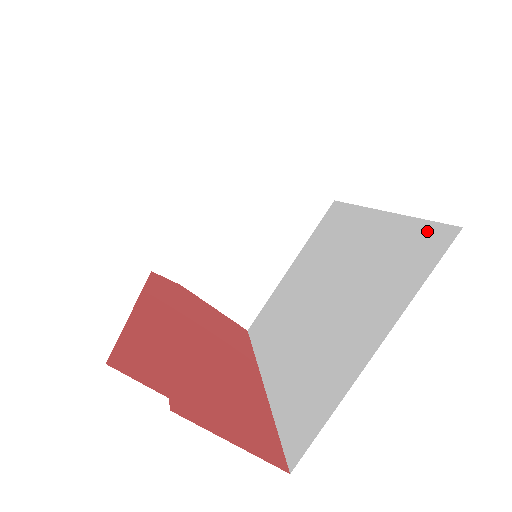
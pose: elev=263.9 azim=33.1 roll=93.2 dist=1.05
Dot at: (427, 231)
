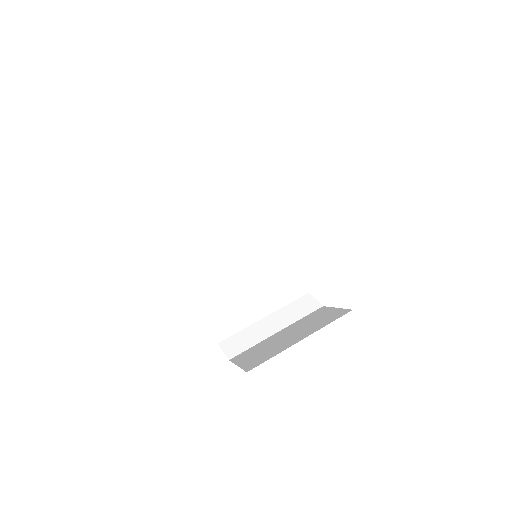
Dot at: occluded
